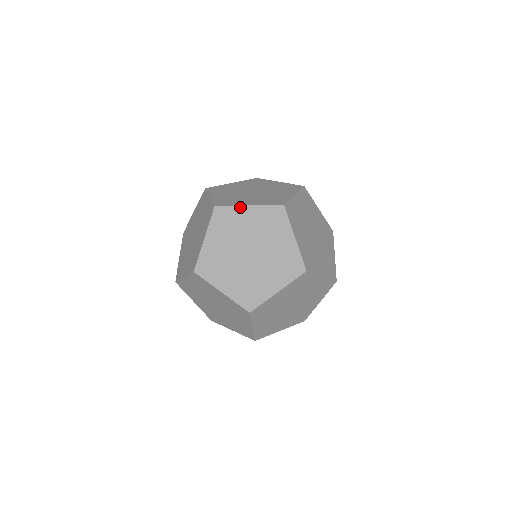
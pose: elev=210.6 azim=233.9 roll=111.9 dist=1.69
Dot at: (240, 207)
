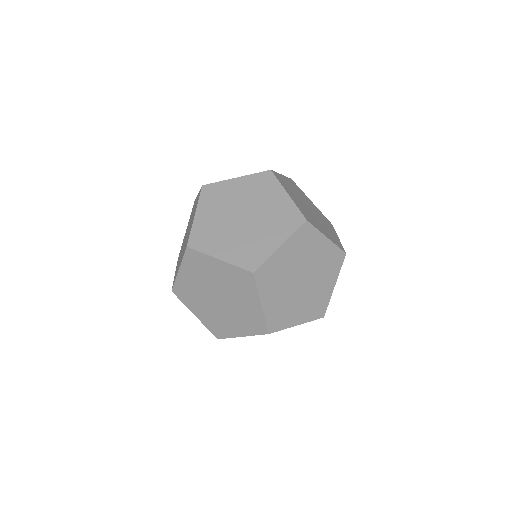
Dot at: occluded
